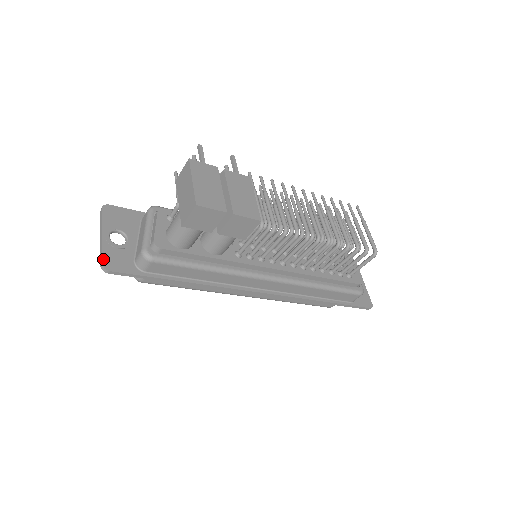
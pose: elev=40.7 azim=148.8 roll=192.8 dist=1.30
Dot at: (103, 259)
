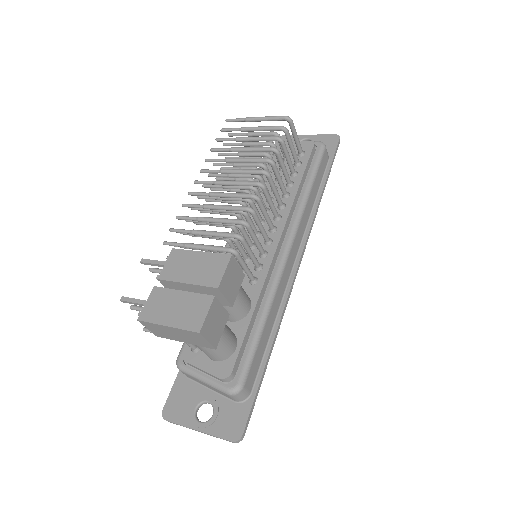
Dot at: (227, 439)
